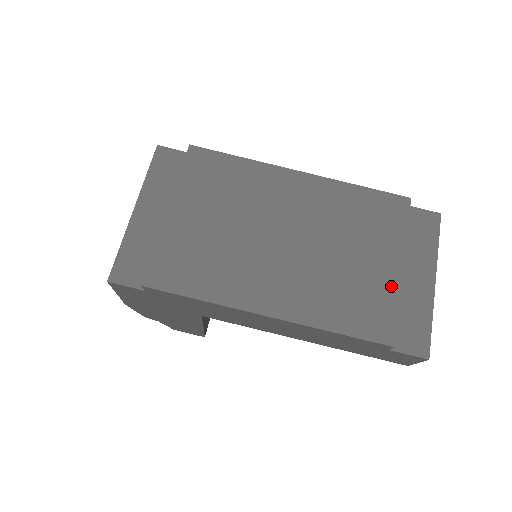
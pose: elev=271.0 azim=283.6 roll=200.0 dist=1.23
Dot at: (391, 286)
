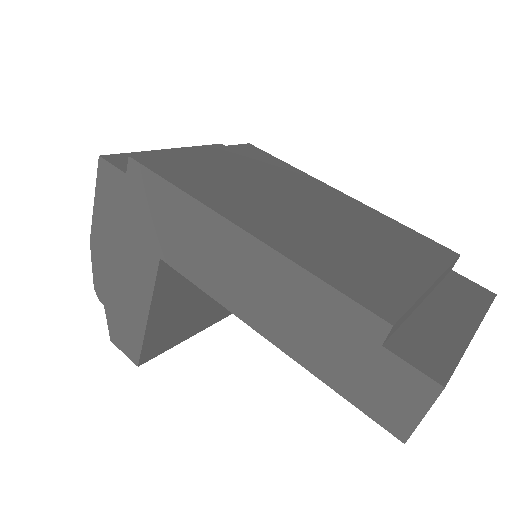
Dot at: (411, 285)
